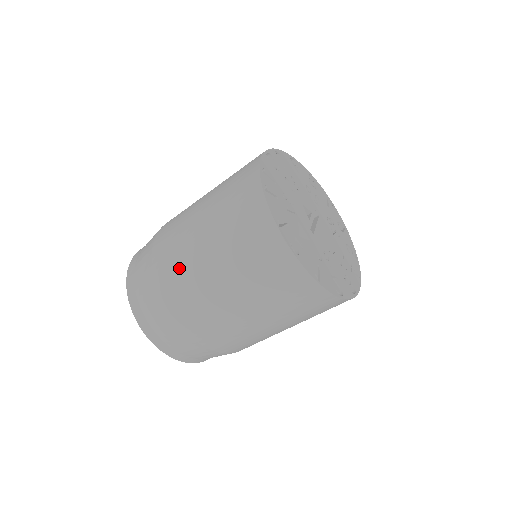
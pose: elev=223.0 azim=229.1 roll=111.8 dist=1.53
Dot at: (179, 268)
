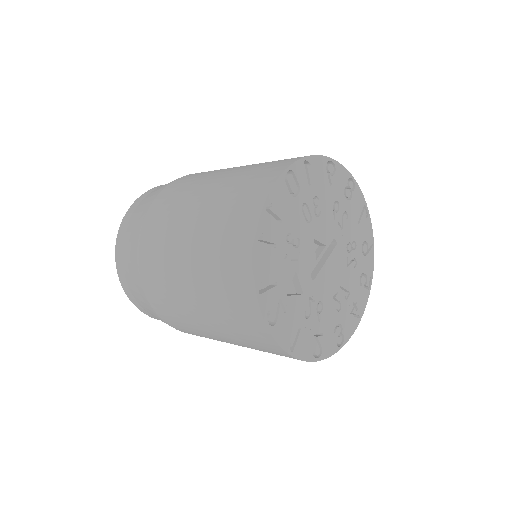
Dot at: (159, 266)
